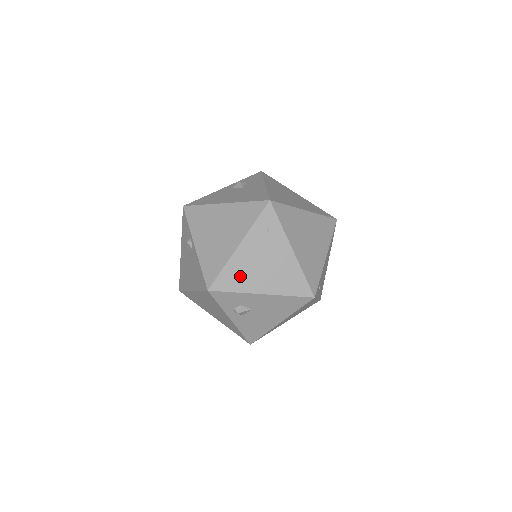
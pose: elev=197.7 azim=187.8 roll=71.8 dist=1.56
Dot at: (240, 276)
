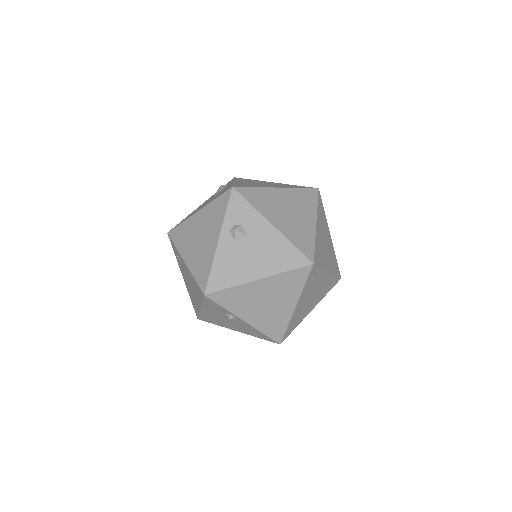
Dot at: (298, 318)
